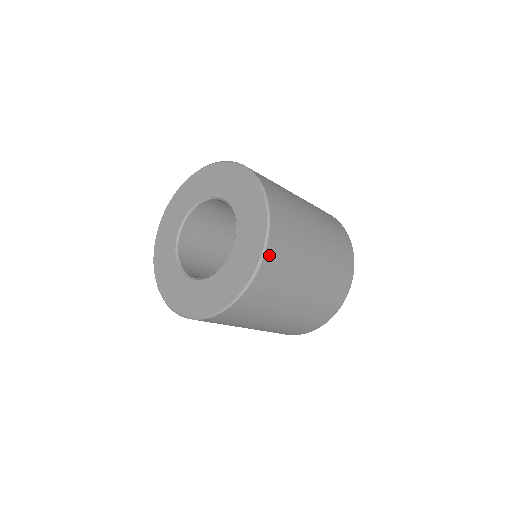
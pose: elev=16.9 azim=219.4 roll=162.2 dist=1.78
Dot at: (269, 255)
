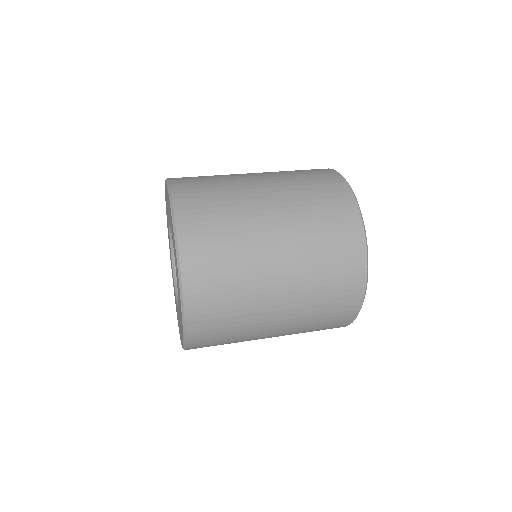
Dot at: occluded
